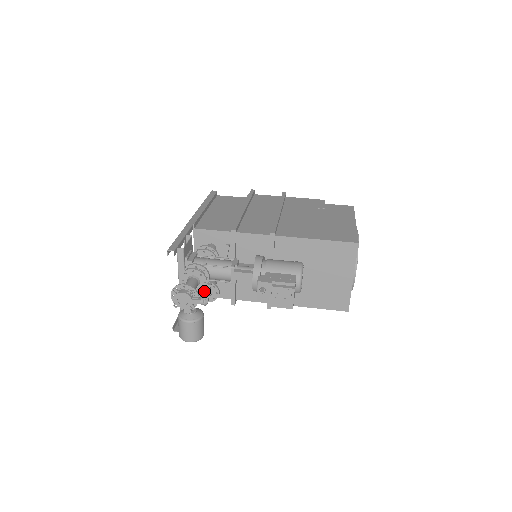
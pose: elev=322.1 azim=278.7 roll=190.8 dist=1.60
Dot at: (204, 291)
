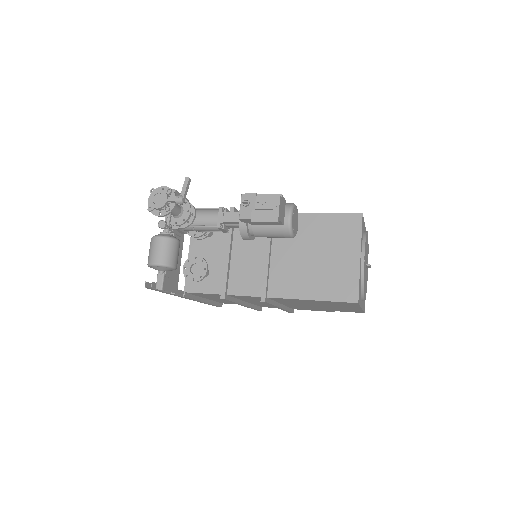
Dot at: (192, 270)
